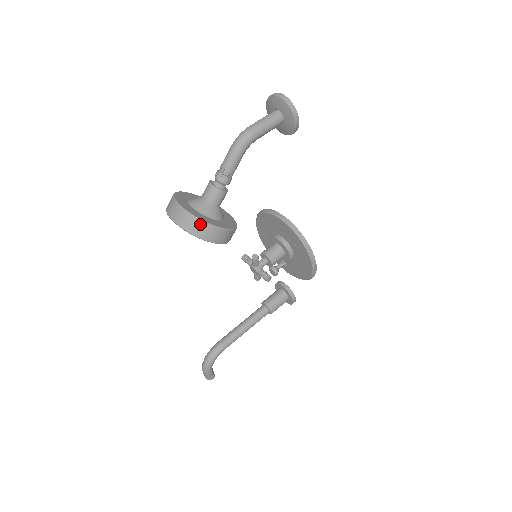
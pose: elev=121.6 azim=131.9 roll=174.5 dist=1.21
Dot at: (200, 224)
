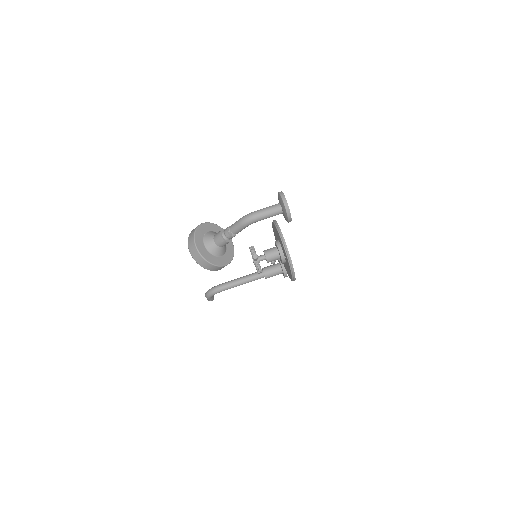
Dot at: (203, 260)
